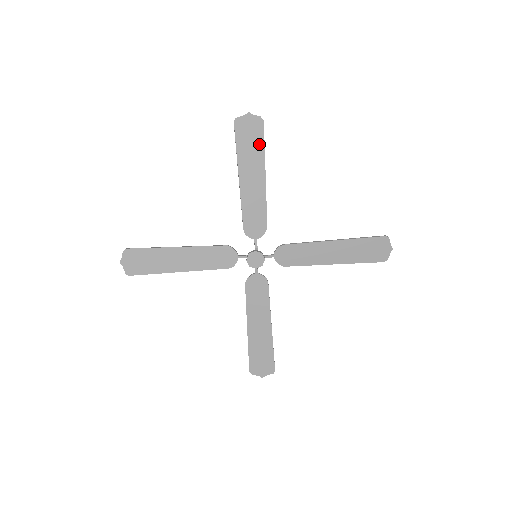
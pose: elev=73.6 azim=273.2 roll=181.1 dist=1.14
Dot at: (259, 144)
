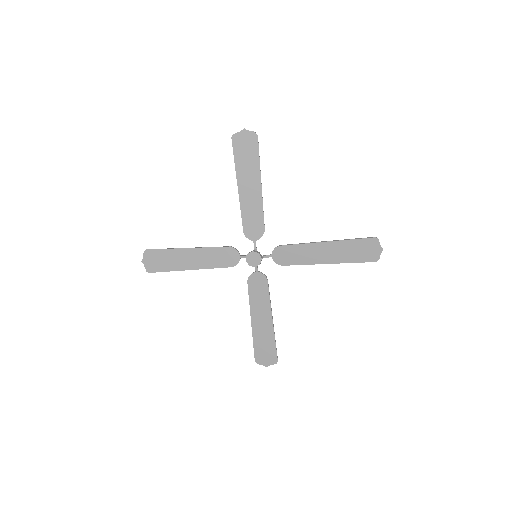
Dot at: (254, 156)
